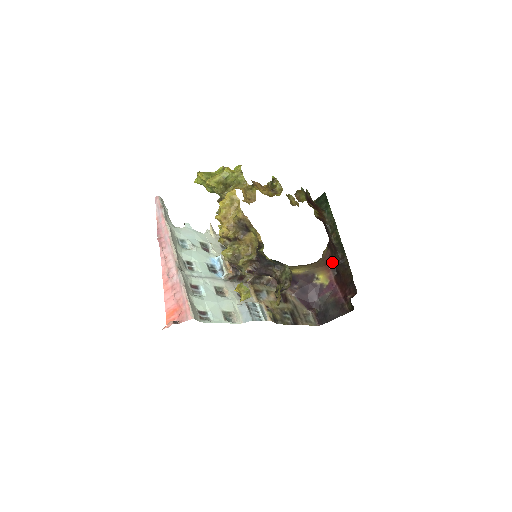
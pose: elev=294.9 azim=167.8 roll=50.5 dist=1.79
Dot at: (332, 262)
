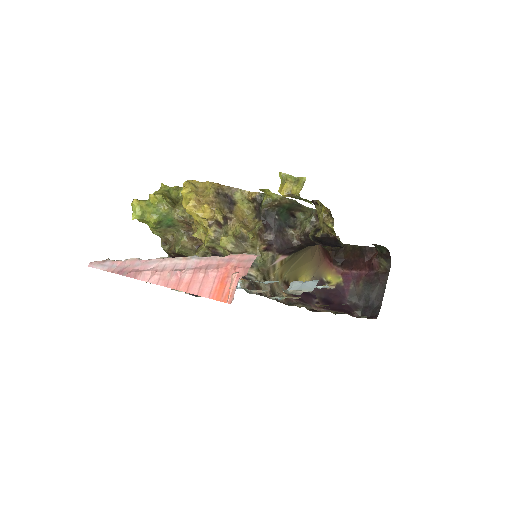
Dot at: (327, 255)
